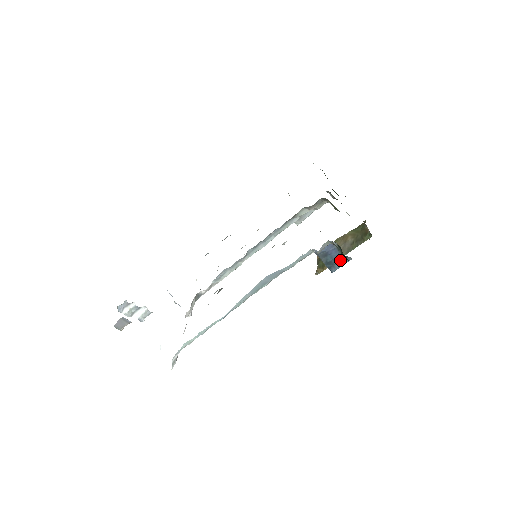
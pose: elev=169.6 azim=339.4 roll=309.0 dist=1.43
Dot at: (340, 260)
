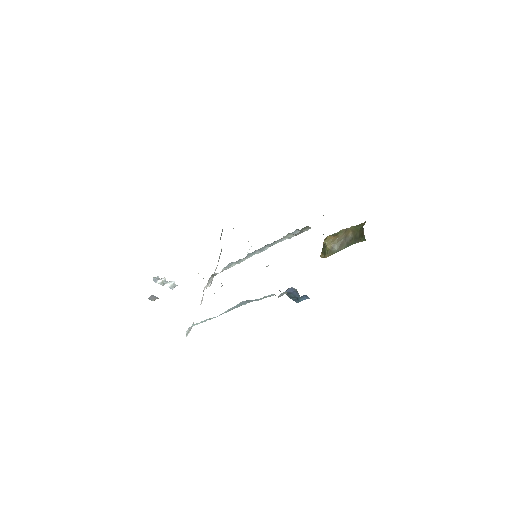
Dot at: (303, 296)
